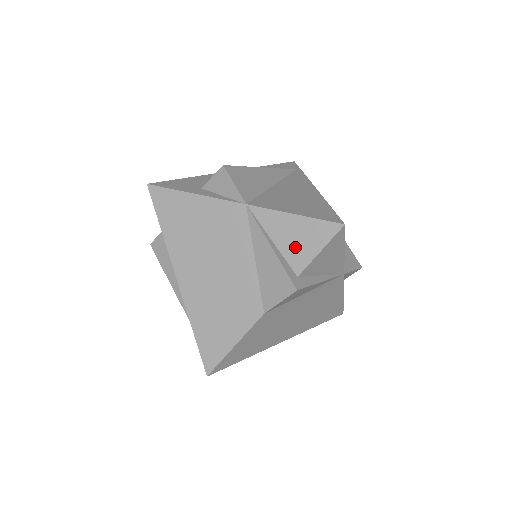
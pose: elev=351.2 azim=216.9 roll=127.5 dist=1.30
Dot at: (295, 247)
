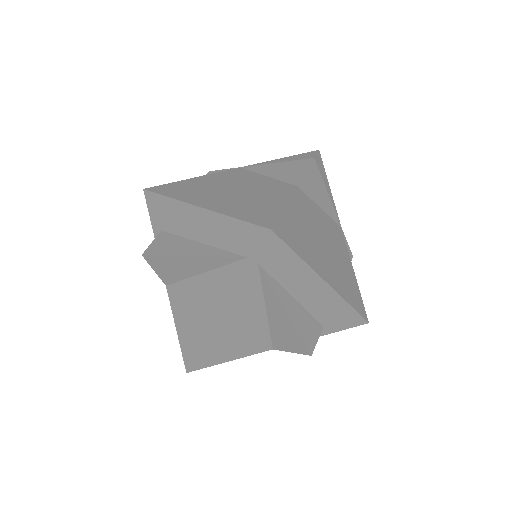
Dot at: occluded
